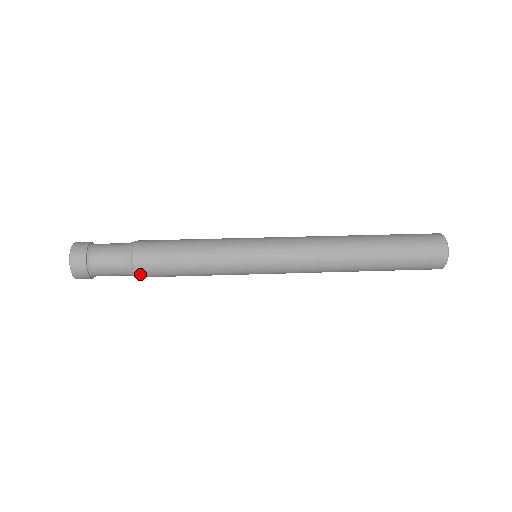
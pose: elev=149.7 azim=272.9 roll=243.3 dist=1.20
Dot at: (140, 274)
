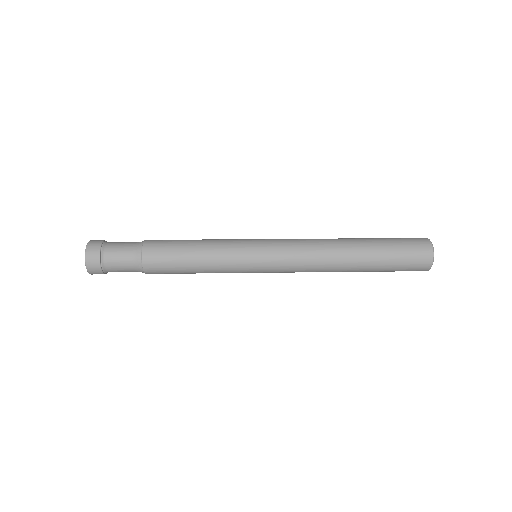
Dot at: (149, 270)
